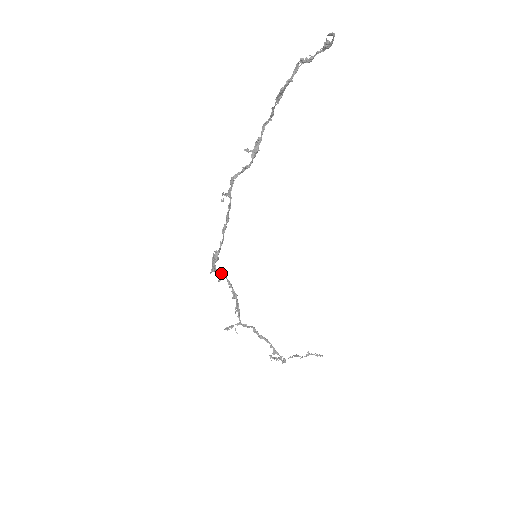
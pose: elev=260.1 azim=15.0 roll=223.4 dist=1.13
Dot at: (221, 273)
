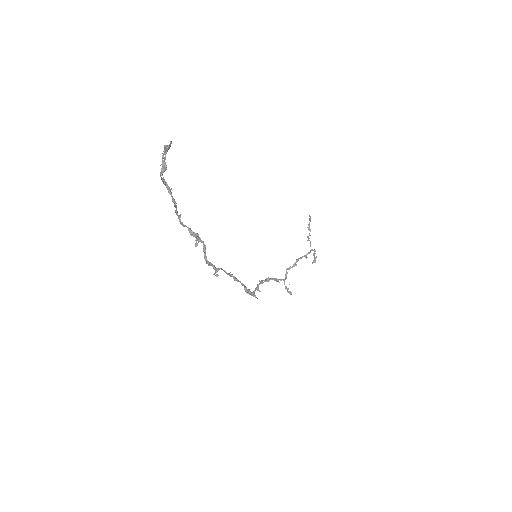
Dot at: (256, 289)
